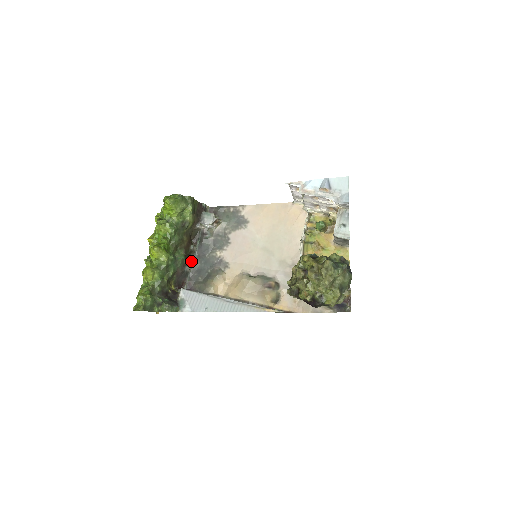
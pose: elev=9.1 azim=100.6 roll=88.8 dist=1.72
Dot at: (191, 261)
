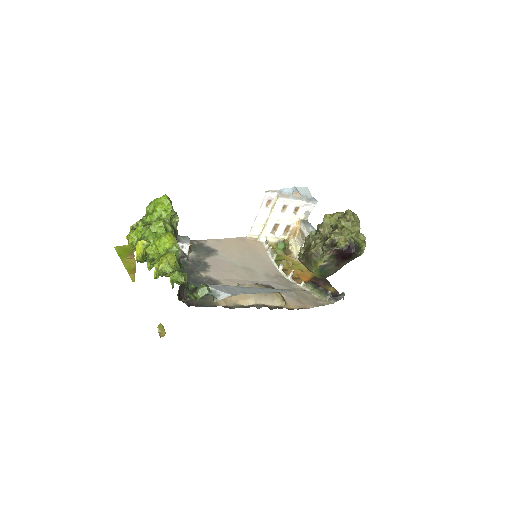
Dot at: occluded
